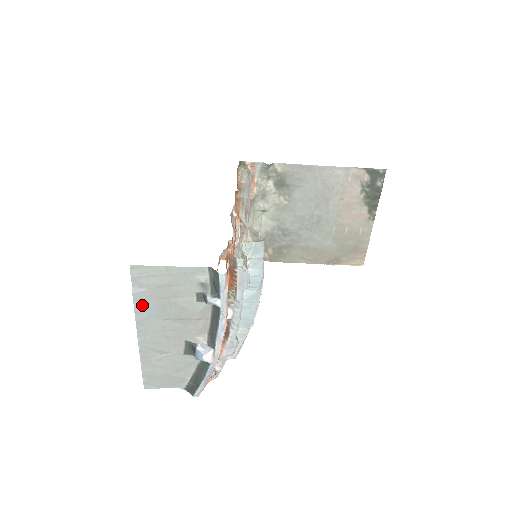
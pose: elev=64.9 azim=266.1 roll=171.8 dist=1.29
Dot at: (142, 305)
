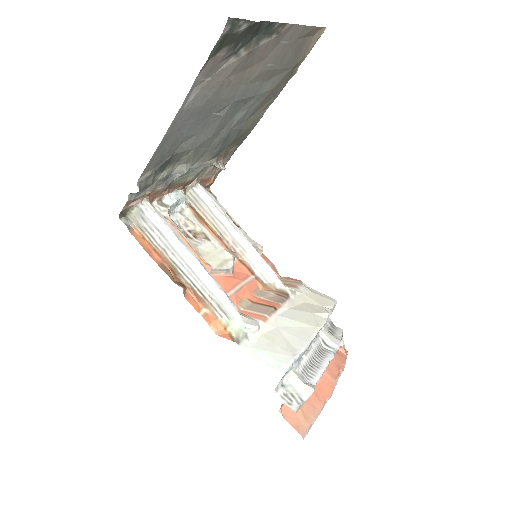
Dot at: occluded
